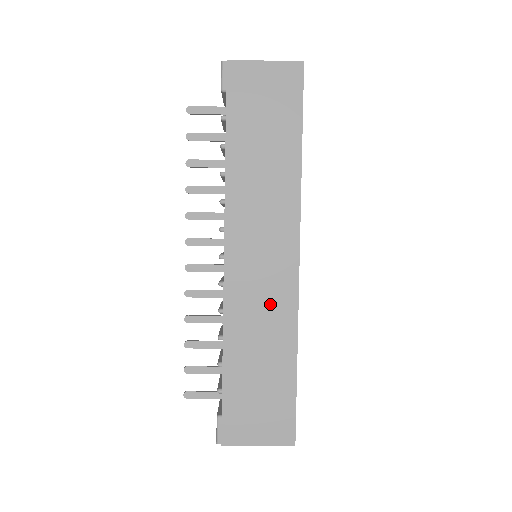
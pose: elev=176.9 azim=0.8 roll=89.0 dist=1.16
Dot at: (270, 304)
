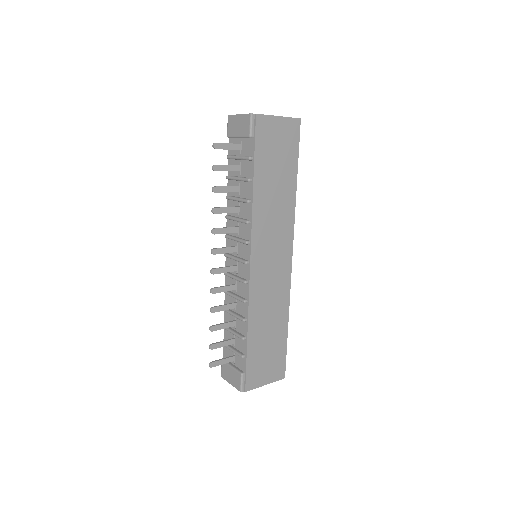
Dot at: (275, 291)
